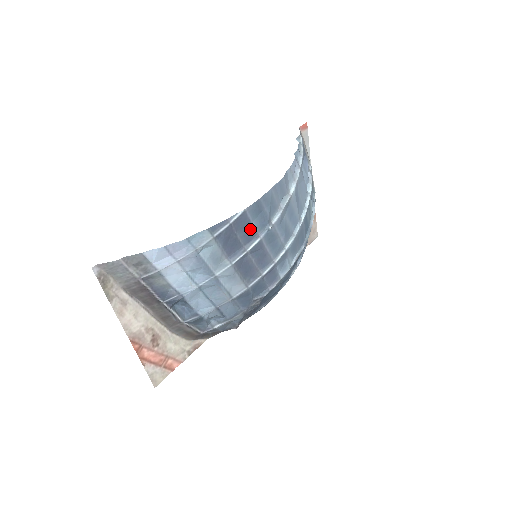
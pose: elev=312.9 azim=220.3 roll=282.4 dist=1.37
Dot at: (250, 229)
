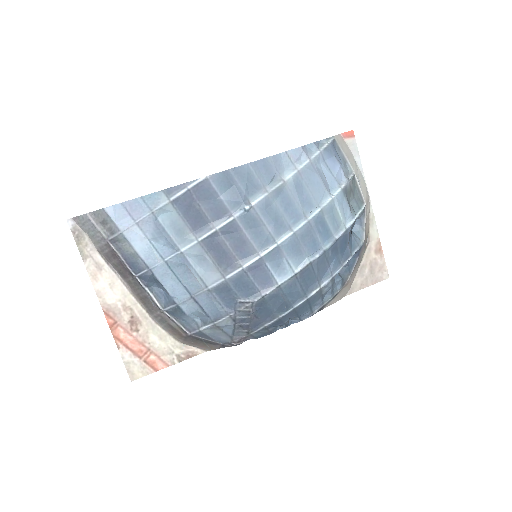
Dot at: (218, 203)
